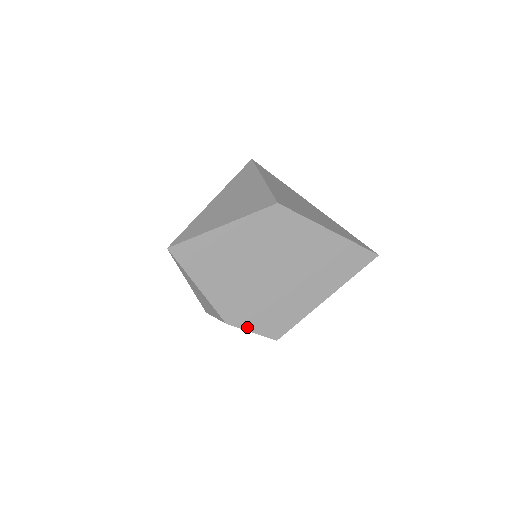
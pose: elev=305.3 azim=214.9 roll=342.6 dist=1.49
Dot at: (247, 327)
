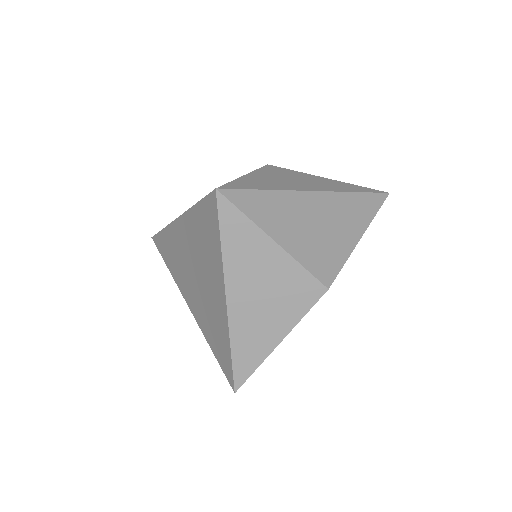
Dot at: occluded
